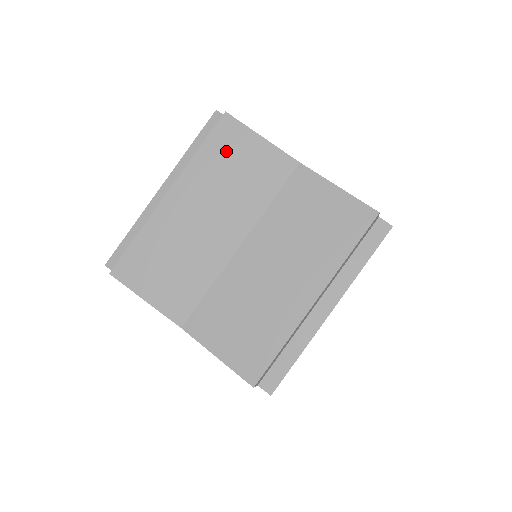
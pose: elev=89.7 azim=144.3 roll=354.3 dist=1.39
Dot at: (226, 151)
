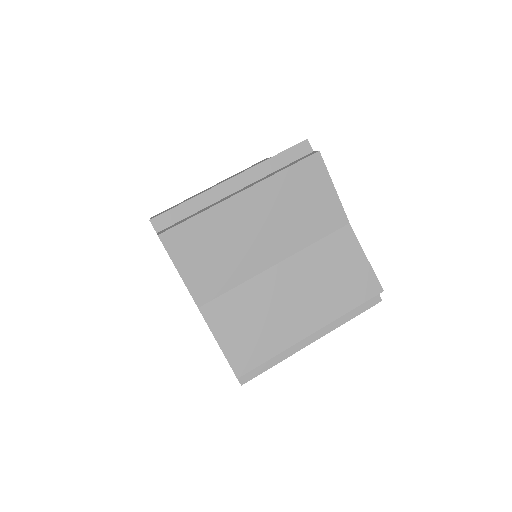
Dot at: occluded
